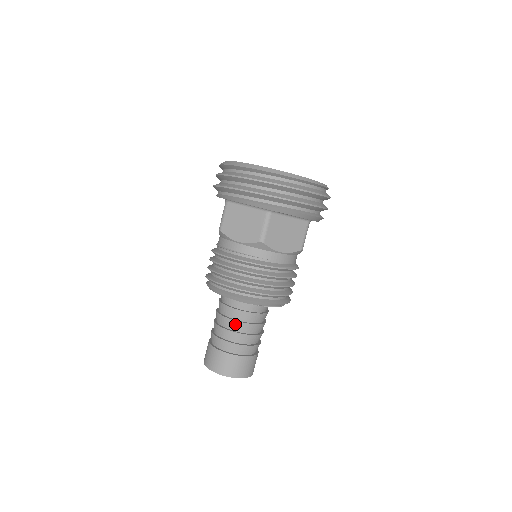
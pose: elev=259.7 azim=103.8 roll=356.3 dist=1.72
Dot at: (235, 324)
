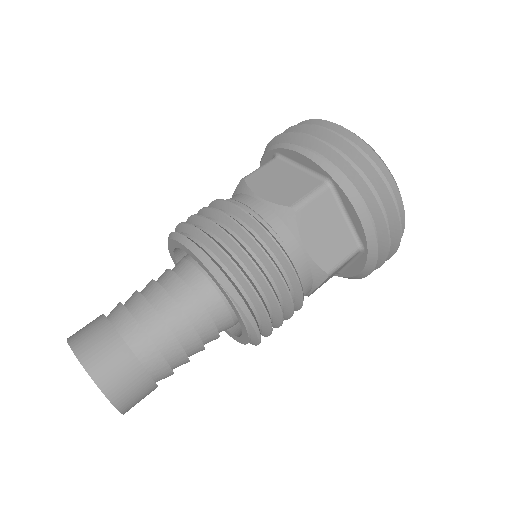
Dot at: (166, 302)
